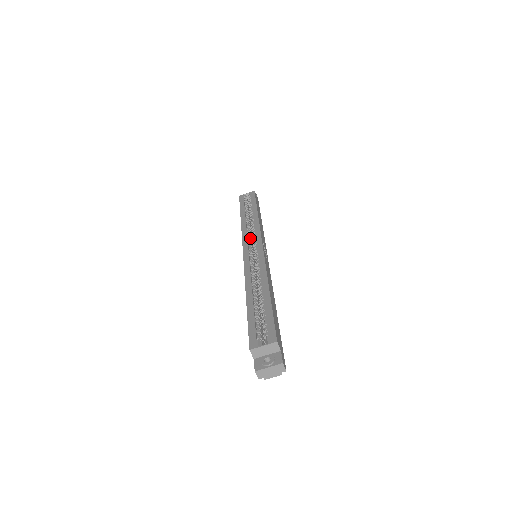
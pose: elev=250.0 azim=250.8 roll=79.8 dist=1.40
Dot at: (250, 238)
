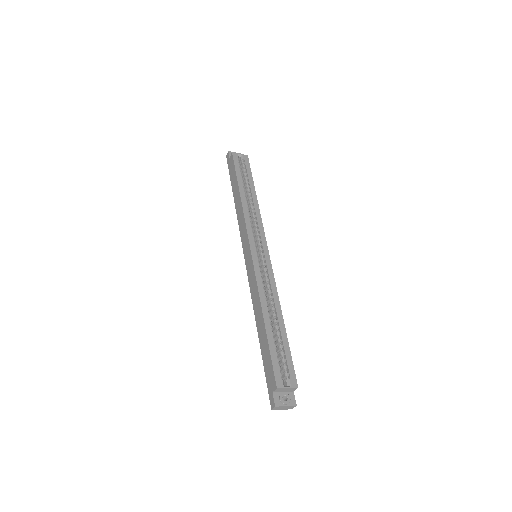
Dot at: (252, 231)
